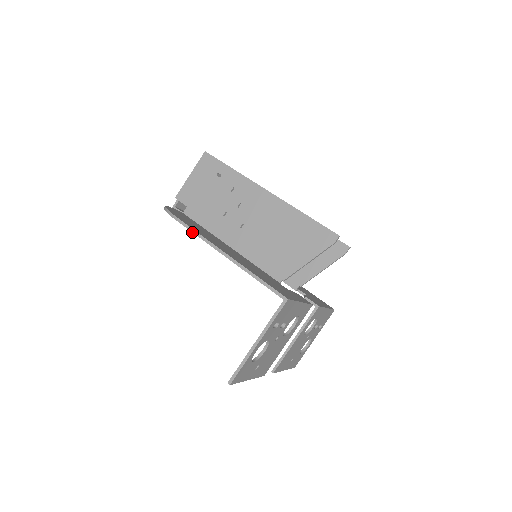
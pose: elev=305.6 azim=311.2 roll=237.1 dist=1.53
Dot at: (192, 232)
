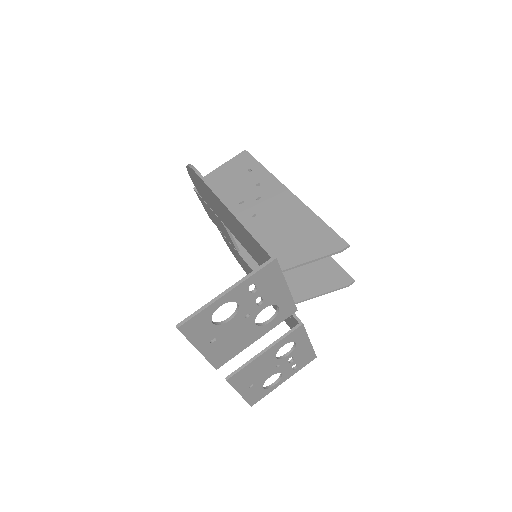
Dot at: (205, 182)
